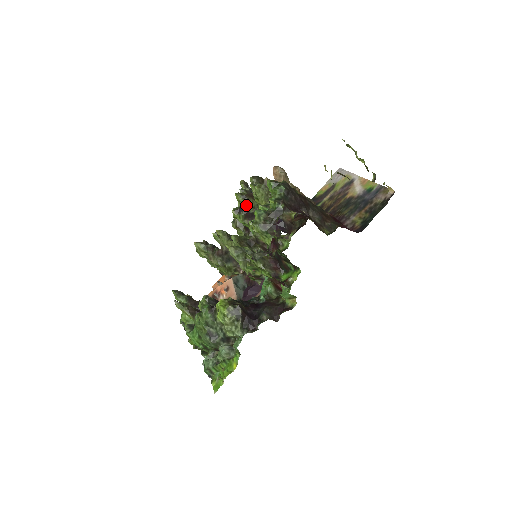
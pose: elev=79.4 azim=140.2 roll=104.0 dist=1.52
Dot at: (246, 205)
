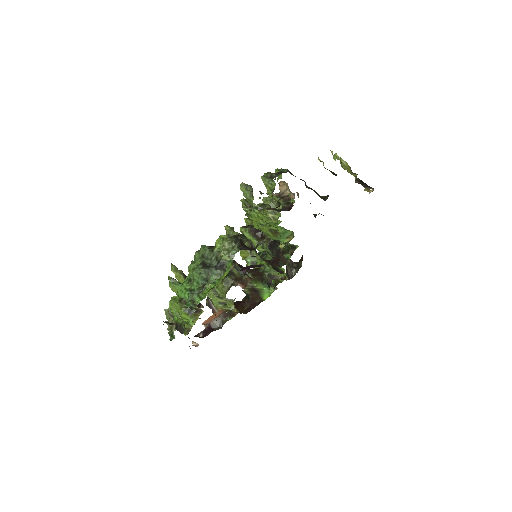
Dot at: occluded
